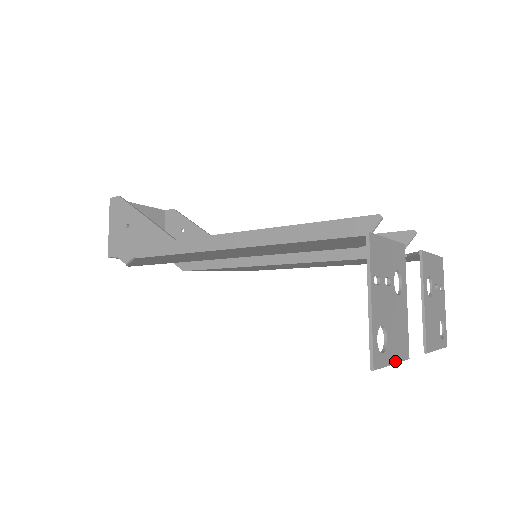
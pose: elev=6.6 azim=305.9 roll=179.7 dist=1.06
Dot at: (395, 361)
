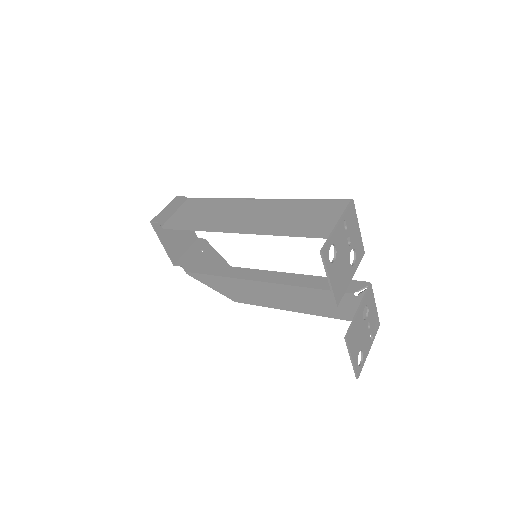
Dot at: (331, 283)
